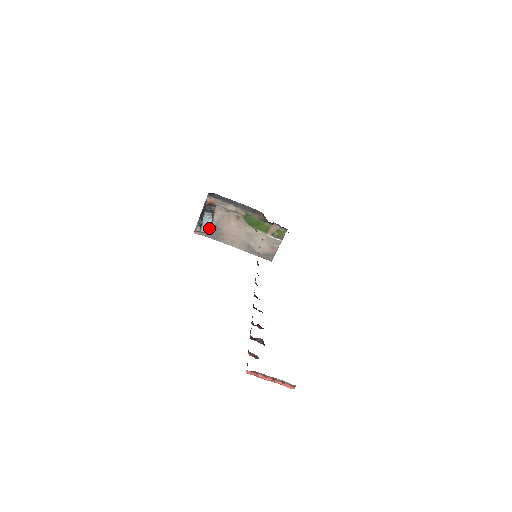
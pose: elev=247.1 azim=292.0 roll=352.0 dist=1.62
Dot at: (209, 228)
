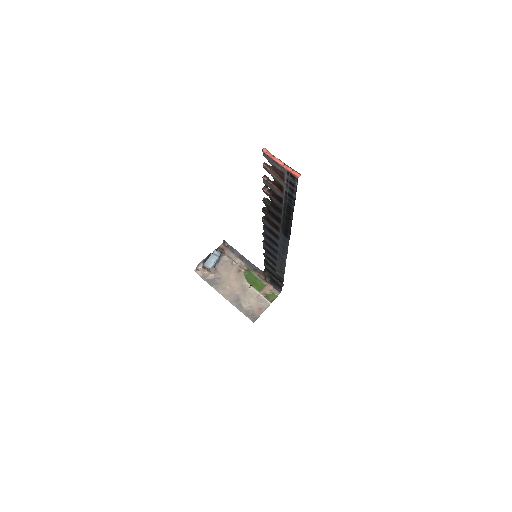
Dot at: (212, 264)
